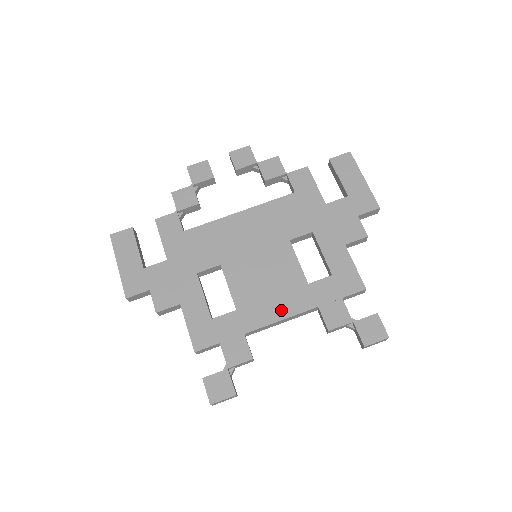
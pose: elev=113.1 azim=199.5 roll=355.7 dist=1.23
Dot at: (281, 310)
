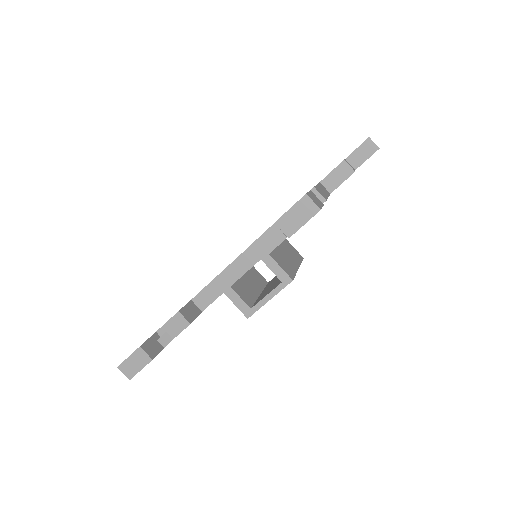
Dot at: occluded
